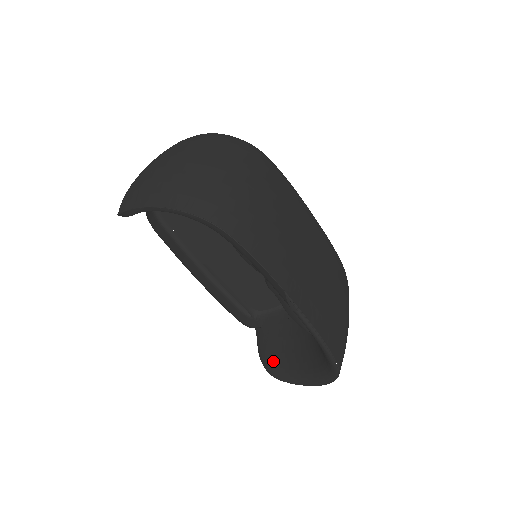
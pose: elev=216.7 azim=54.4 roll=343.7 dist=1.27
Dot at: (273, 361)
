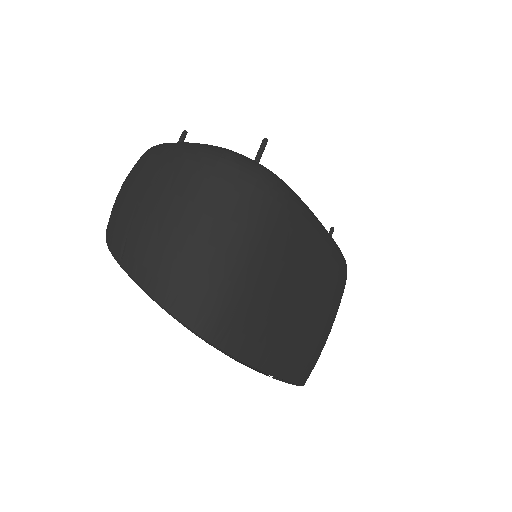
Dot at: occluded
